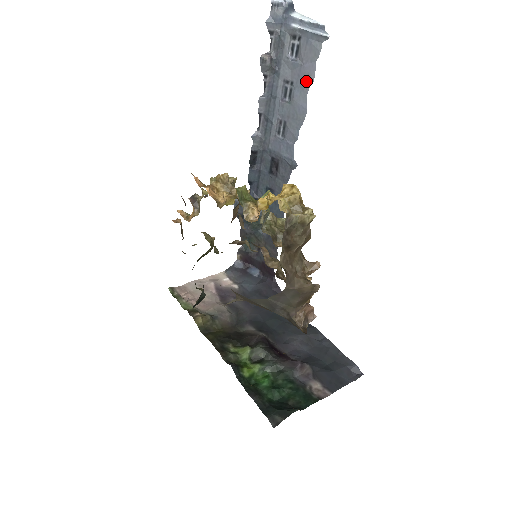
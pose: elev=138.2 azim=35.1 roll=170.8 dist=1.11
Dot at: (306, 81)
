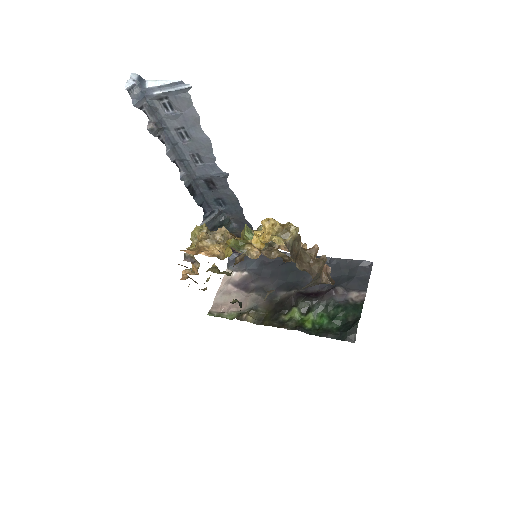
Dot at: (194, 121)
